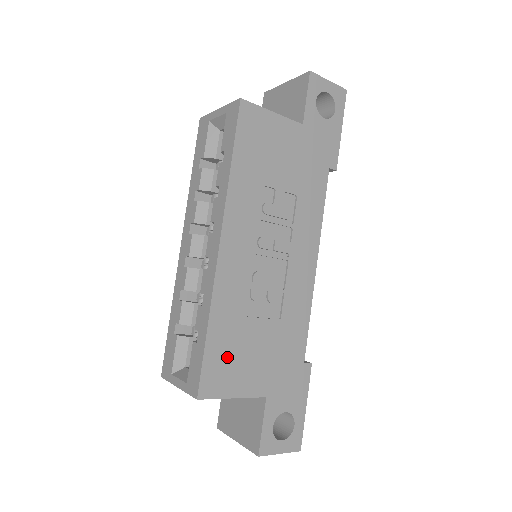
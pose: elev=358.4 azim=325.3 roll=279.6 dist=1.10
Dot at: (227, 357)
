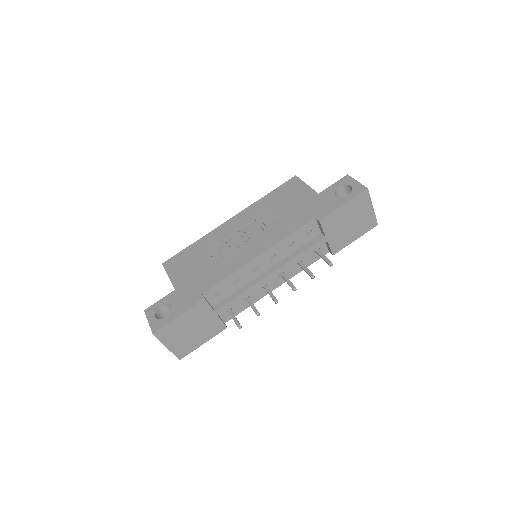
Dot at: (185, 259)
